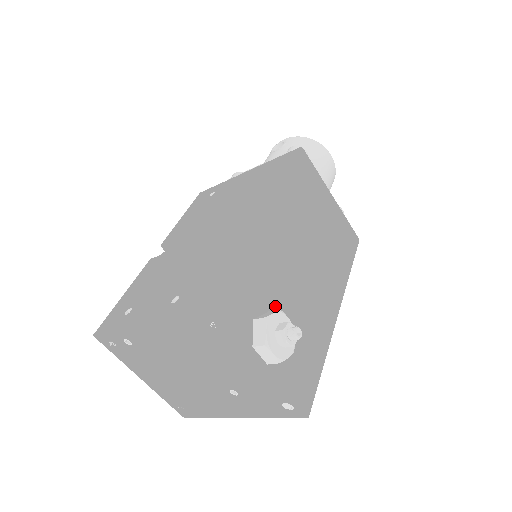
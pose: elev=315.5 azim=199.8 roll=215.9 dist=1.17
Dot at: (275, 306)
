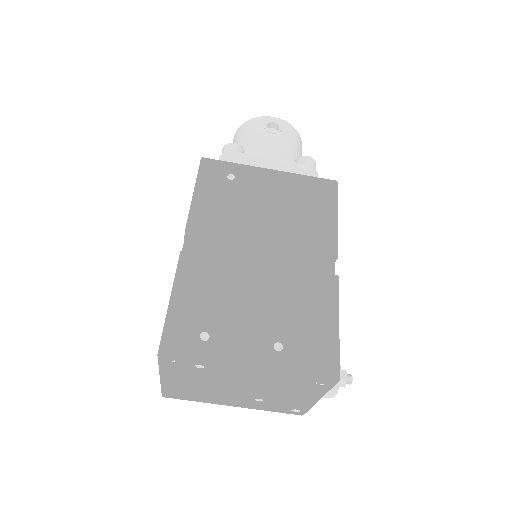
Dot at: occluded
